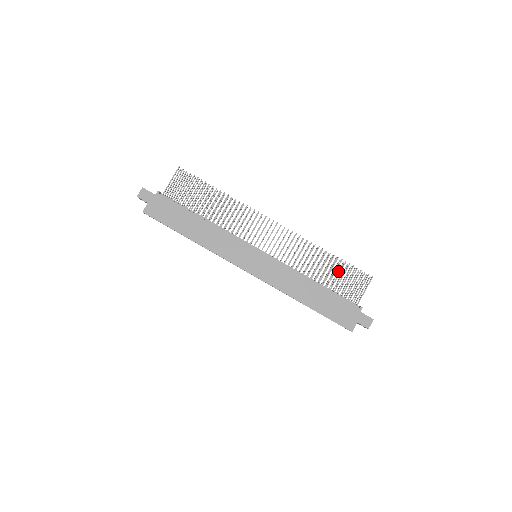
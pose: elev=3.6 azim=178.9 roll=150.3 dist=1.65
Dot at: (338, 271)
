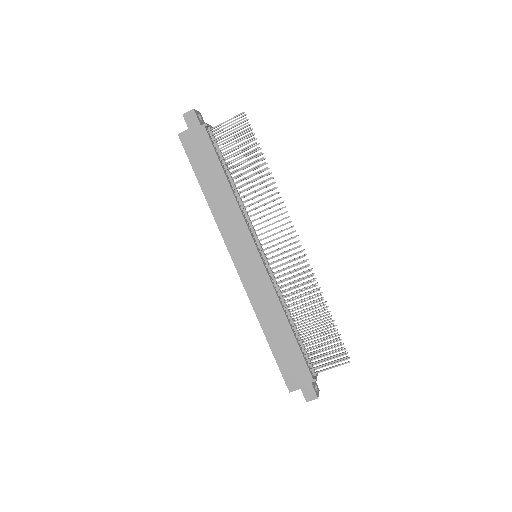
Dot at: (323, 329)
